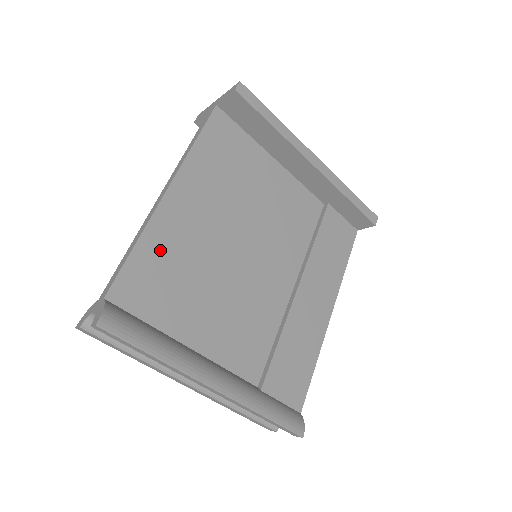
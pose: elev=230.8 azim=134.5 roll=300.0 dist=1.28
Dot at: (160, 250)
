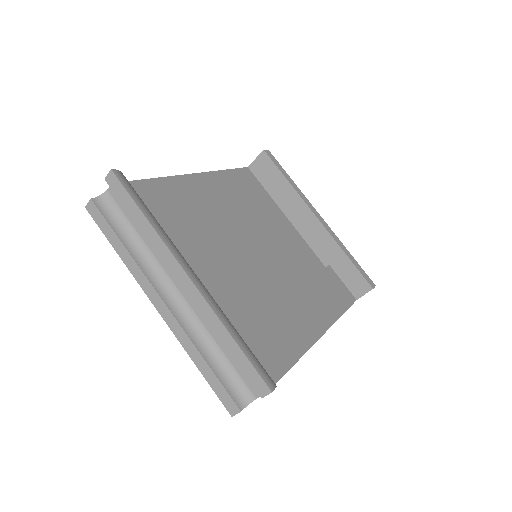
Dot at: (178, 193)
